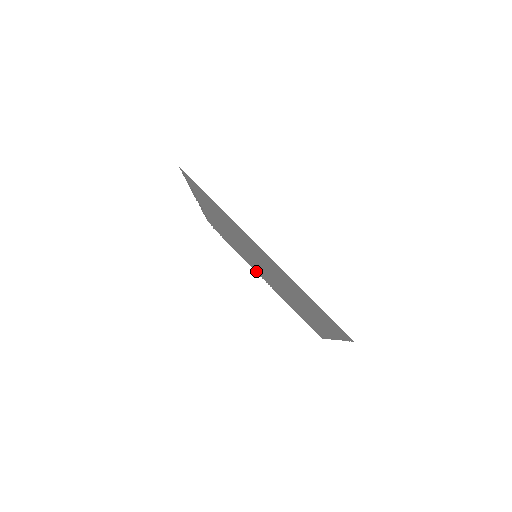
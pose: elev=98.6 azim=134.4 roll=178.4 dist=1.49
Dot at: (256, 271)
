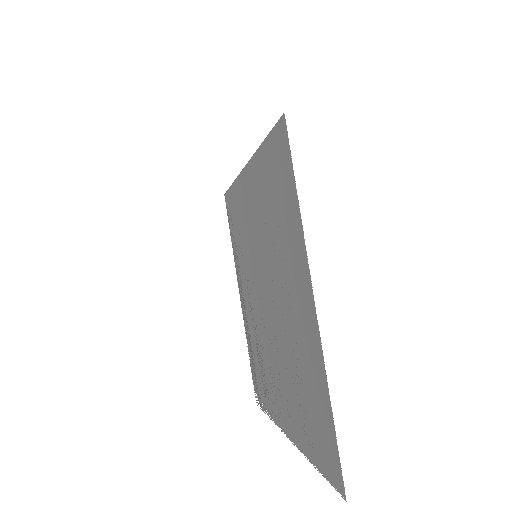
Dot at: (280, 418)
